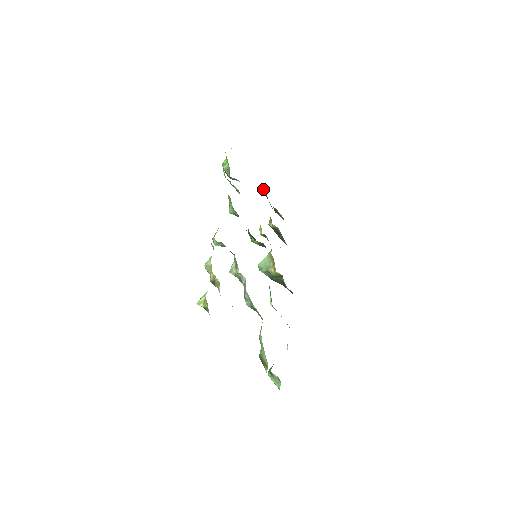
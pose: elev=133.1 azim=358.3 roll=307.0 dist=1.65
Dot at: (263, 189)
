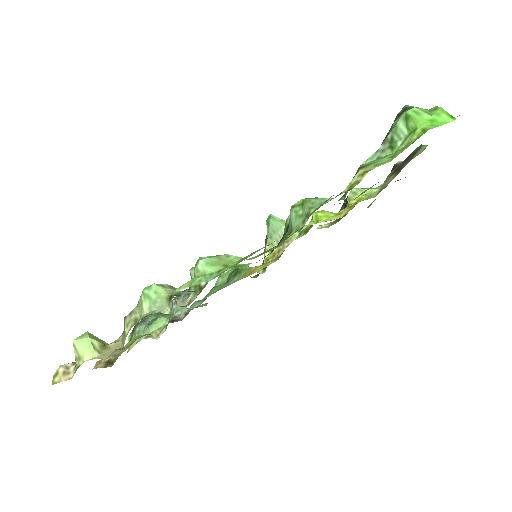
Dot at: (415, 156)
